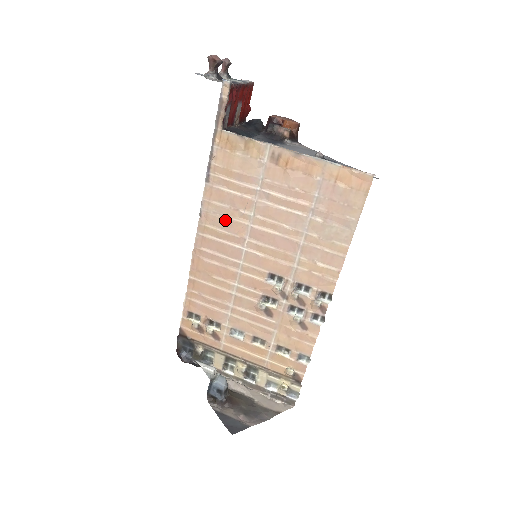
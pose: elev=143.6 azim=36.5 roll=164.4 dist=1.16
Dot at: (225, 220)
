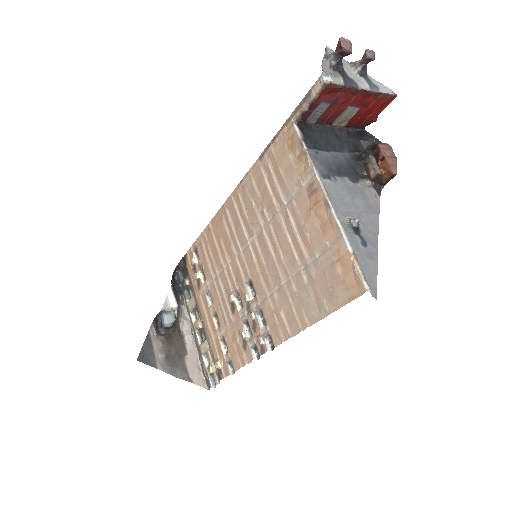
Dot at: (251, 204)
